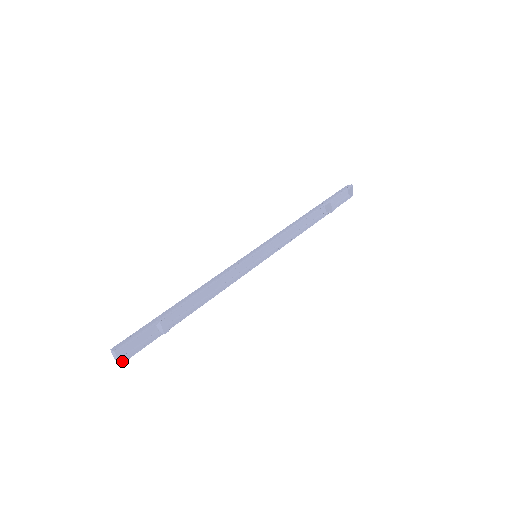
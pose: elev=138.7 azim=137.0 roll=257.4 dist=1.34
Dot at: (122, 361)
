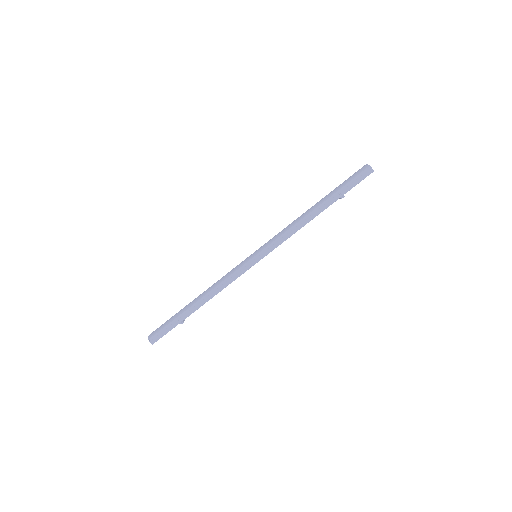
Dot at: occluded
